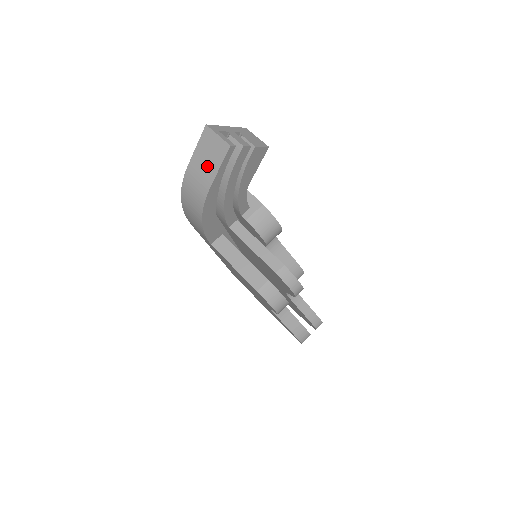
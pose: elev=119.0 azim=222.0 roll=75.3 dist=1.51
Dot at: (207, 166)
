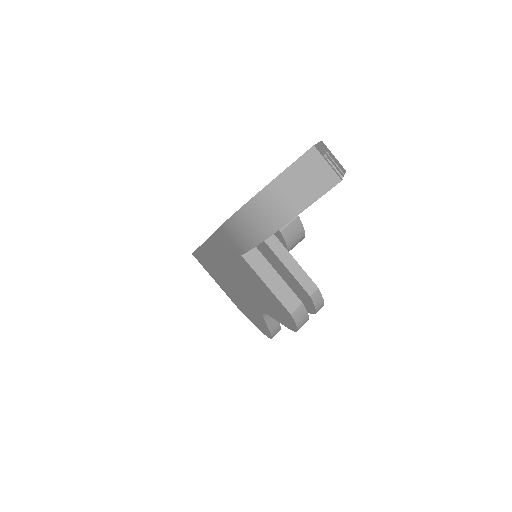
Dot at: (300, 192)
